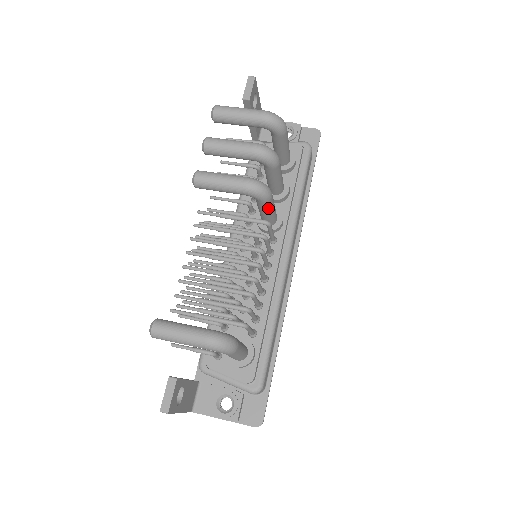
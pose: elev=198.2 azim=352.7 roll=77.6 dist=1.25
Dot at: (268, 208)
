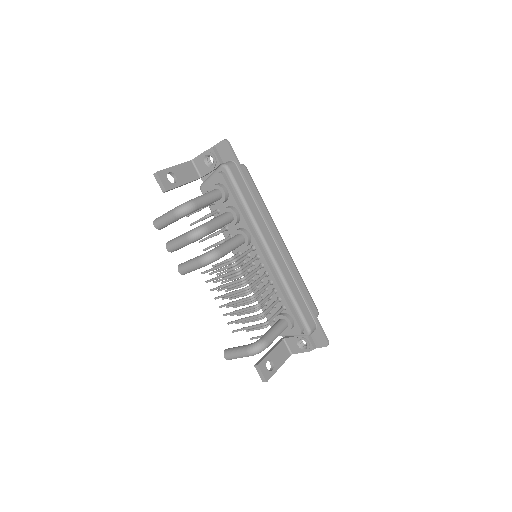
Dot at: (227, 253)
